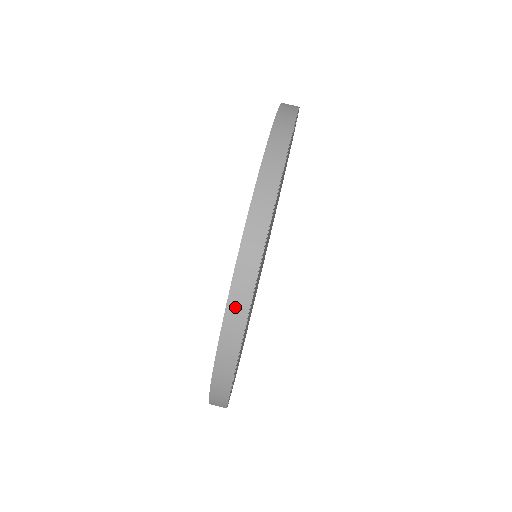
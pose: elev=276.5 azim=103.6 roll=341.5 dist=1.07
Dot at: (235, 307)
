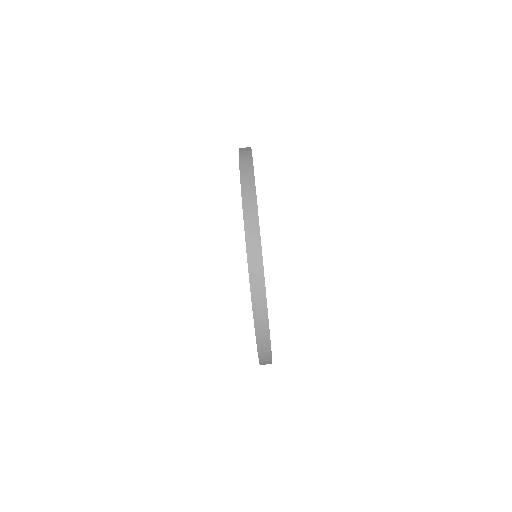
Dot at: (260, 327)
